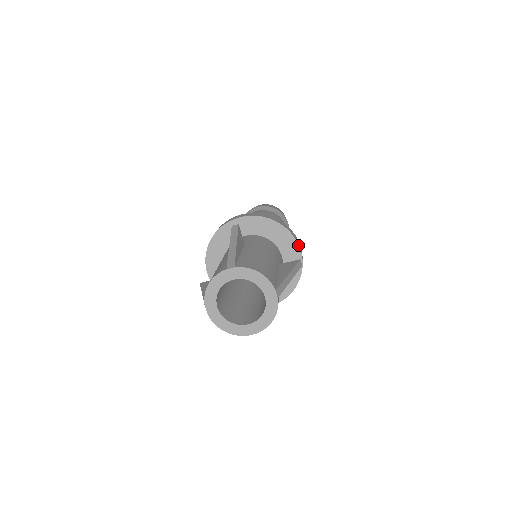
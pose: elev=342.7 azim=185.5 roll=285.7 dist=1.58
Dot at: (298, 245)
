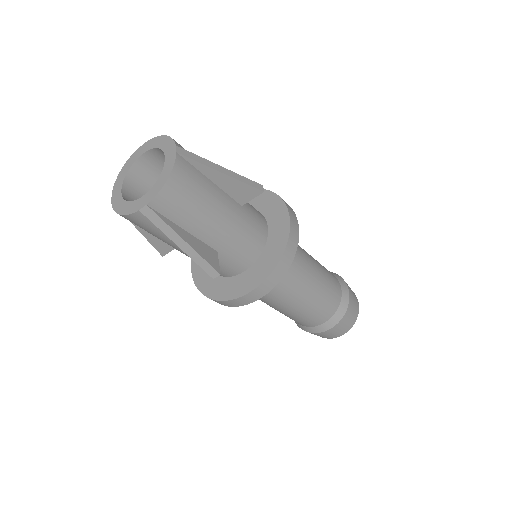
Dot at: (285, 205)
